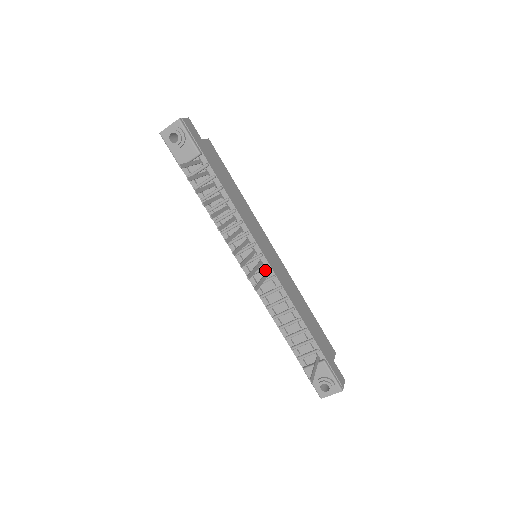
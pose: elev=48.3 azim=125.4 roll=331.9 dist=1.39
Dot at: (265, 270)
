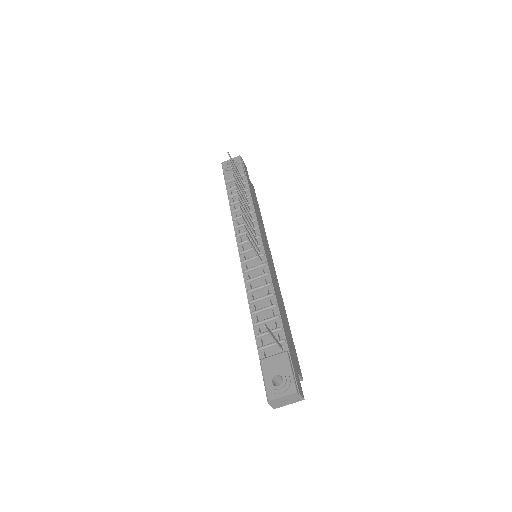
Dot at: (260, 257)
